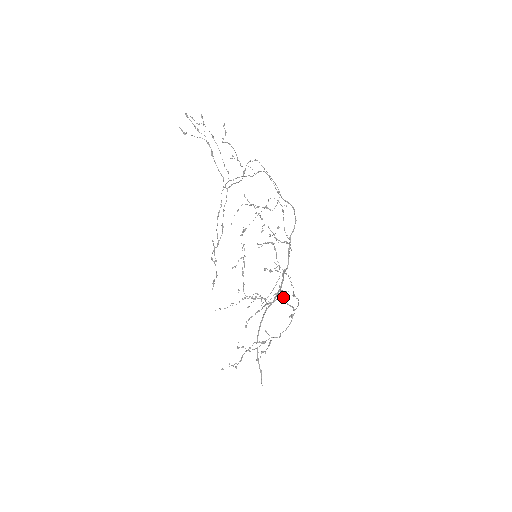
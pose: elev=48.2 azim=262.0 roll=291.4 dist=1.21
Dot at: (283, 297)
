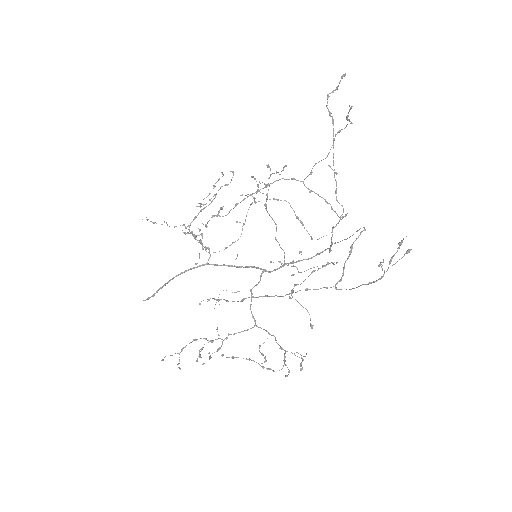
Dot at: (251, 304)
